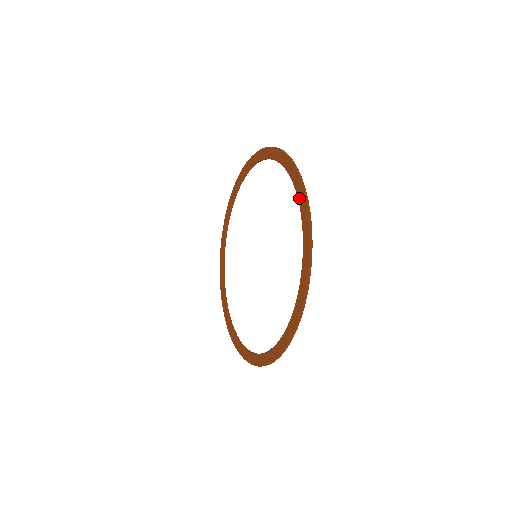
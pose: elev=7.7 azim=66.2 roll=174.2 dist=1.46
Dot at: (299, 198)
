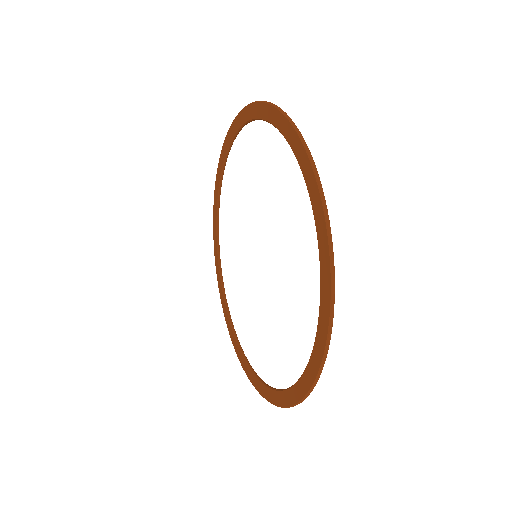
Dot at: (320, 251)
